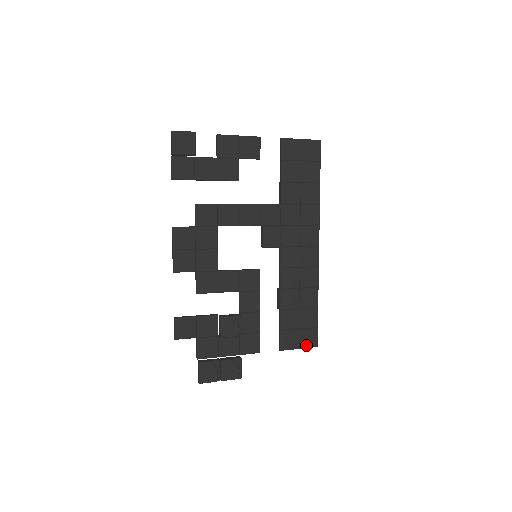
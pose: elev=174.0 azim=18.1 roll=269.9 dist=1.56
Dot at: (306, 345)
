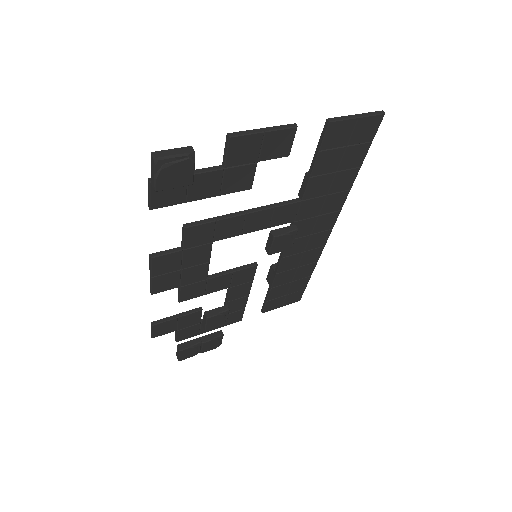
Dot at: (289, 303)
